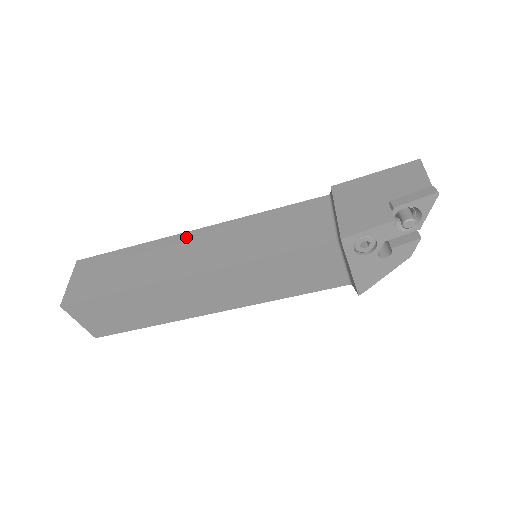
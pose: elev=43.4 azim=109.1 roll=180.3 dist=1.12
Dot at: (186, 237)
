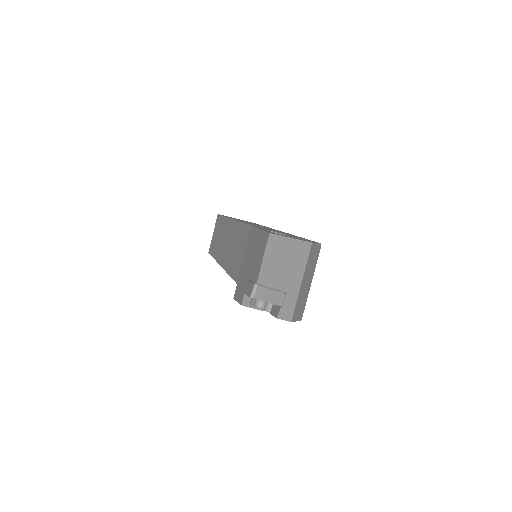
Dot at: (231, 225)
